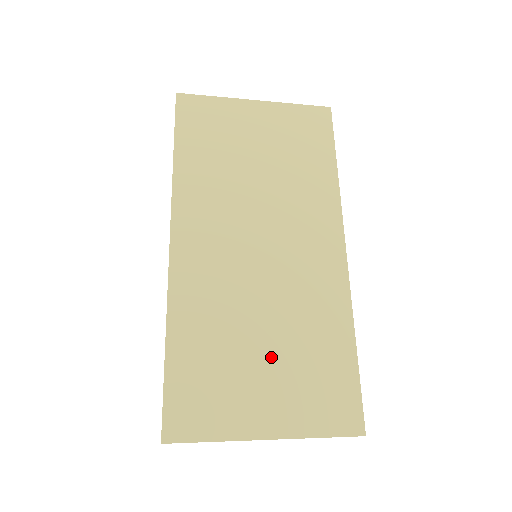
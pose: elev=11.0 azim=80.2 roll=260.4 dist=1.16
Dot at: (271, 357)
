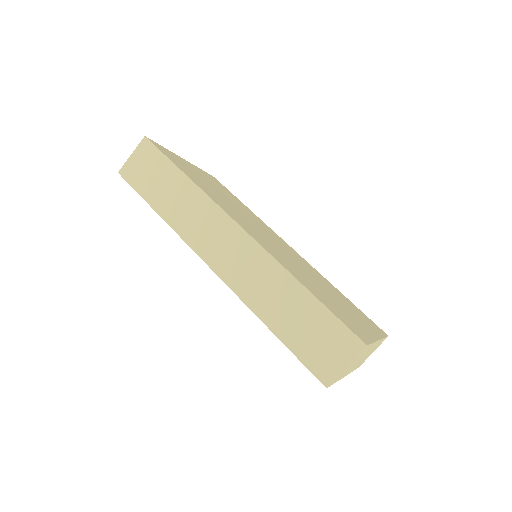
Dot at: (335, 298)
